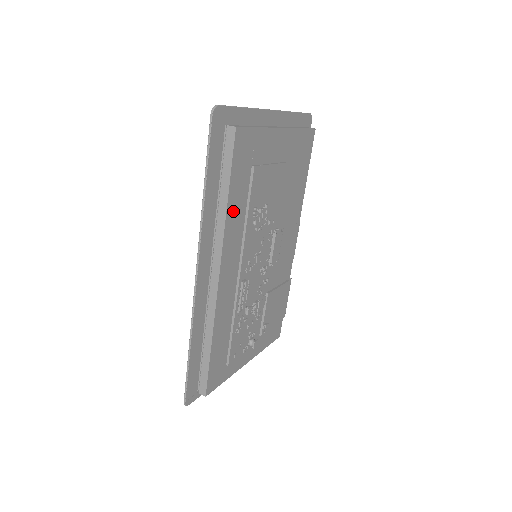
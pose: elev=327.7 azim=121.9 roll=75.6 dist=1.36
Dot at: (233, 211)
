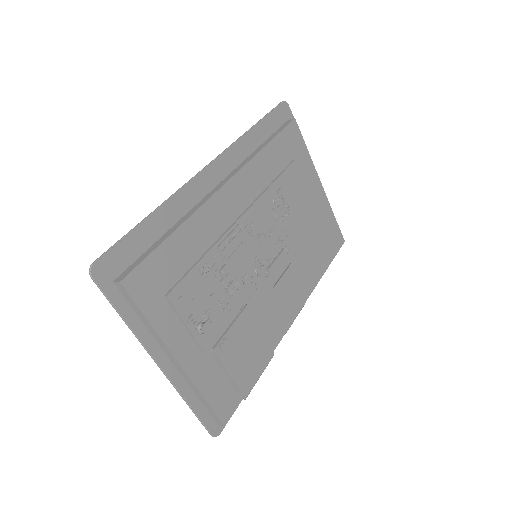
Dot at: (265, 161)
